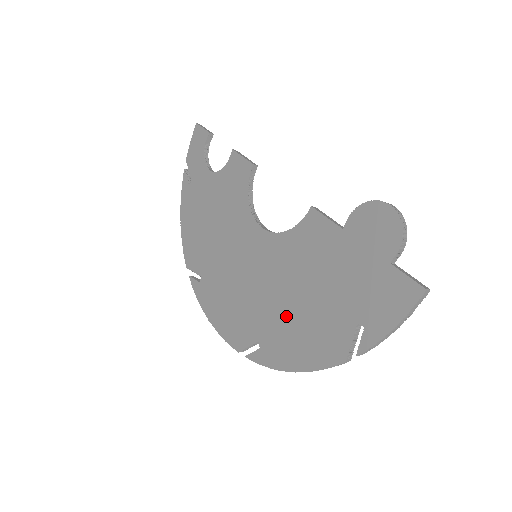
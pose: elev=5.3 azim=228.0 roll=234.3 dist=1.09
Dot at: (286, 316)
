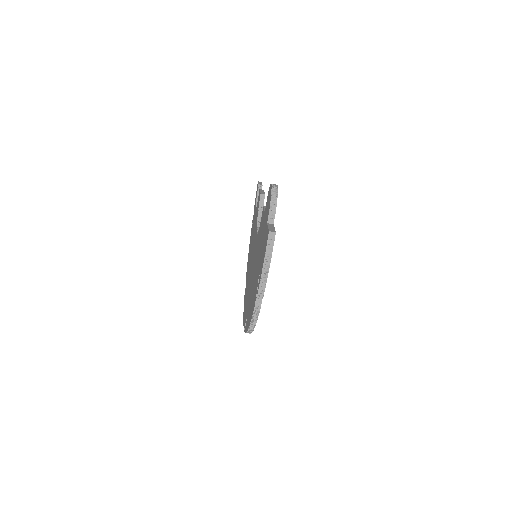
Dot at: (252, 289)
